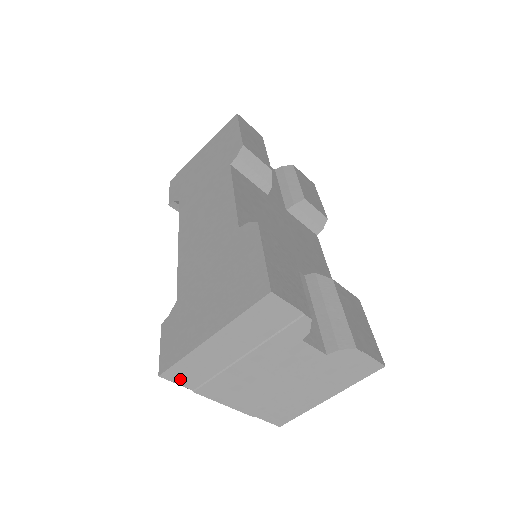
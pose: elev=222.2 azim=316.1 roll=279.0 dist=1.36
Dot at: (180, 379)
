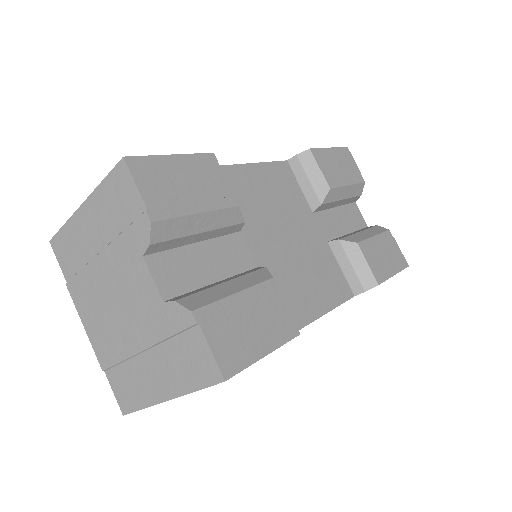
Dot at: (61, 257)
